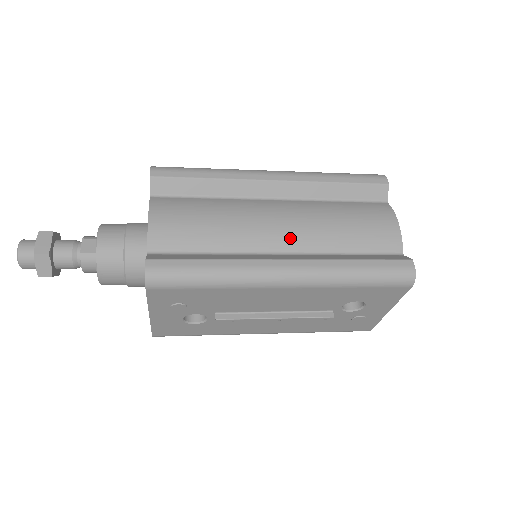
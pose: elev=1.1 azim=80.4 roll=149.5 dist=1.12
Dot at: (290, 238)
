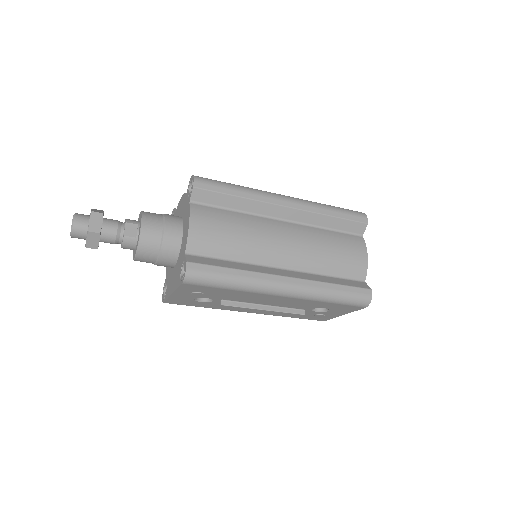
Dot at: (291, 257)
